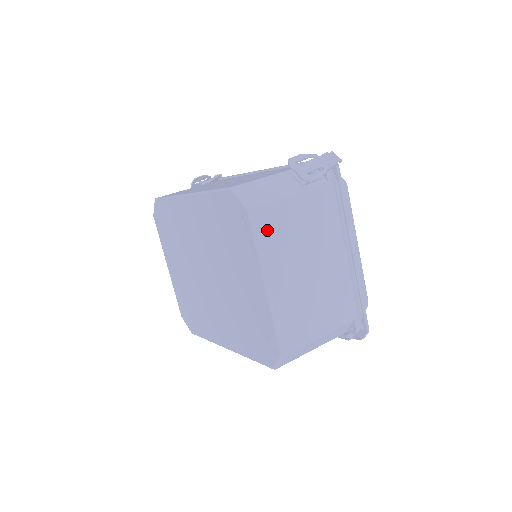
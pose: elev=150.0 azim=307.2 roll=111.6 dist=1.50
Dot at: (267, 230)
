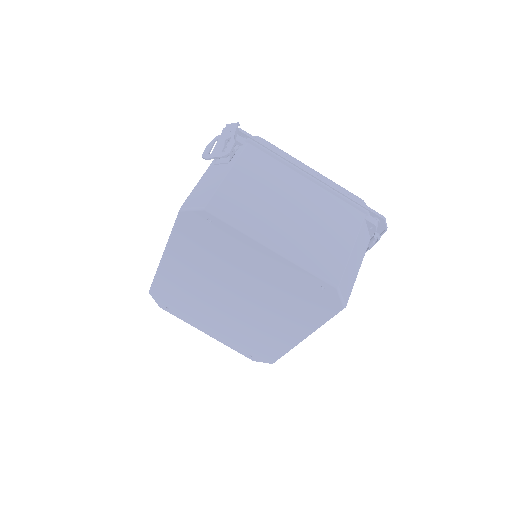
Dot at: (233, 211)
